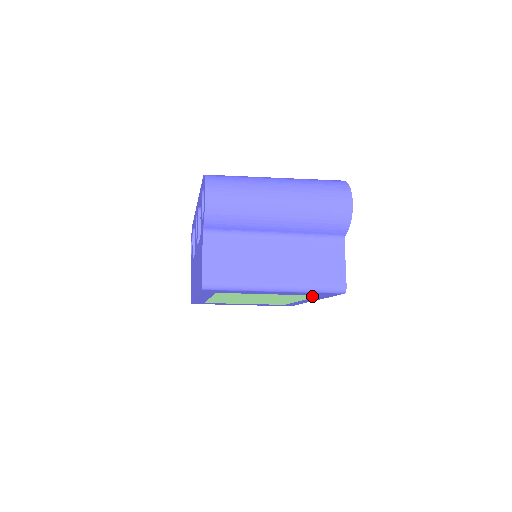
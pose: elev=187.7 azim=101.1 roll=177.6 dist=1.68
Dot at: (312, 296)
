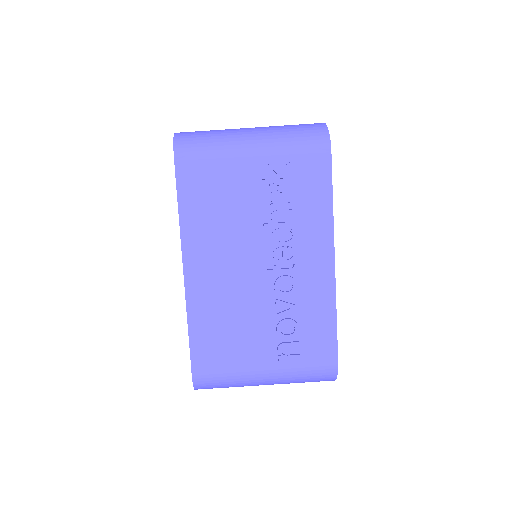
Dot at: occluded
